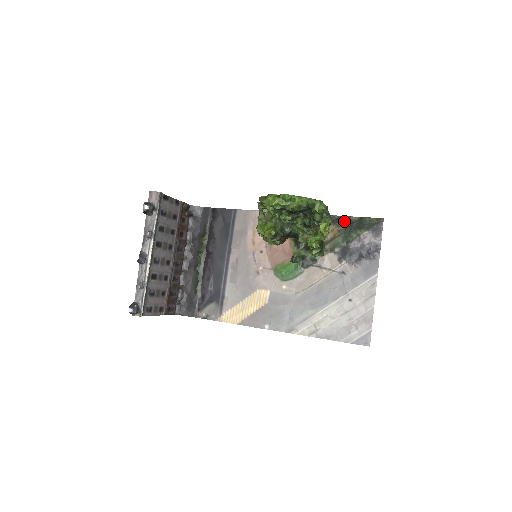
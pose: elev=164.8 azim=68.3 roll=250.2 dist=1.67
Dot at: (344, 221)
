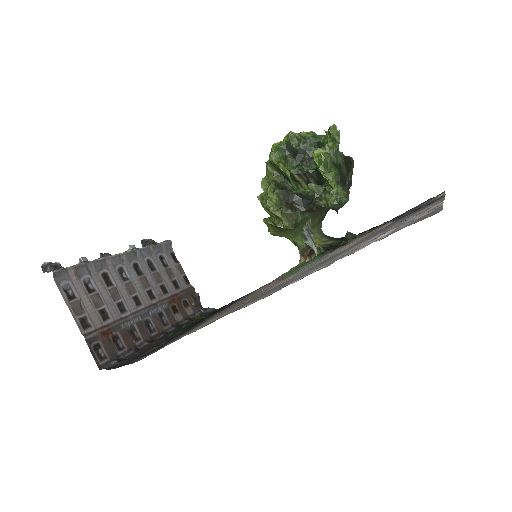
Dot at: occluded
